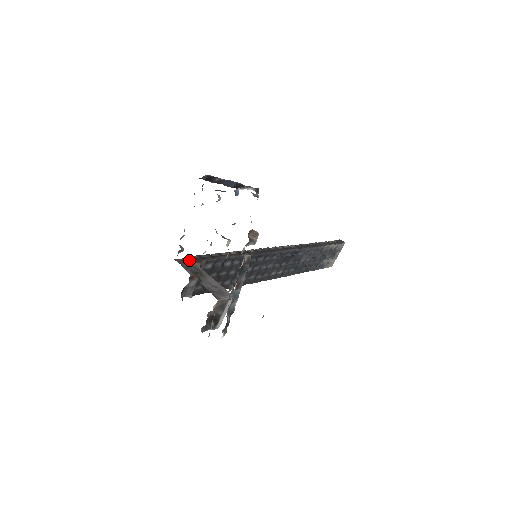
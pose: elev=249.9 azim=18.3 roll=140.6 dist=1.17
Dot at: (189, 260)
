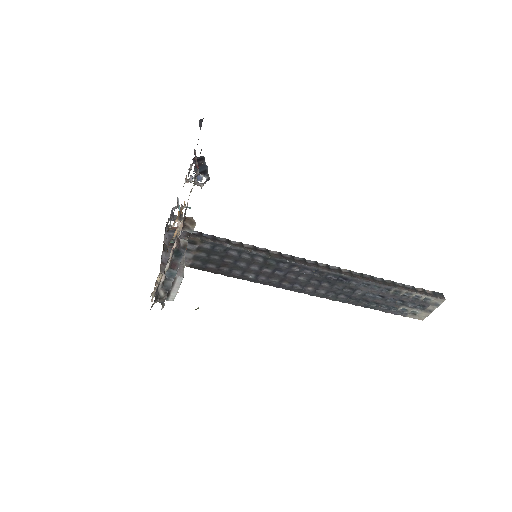
Dot at: (183, 232)
